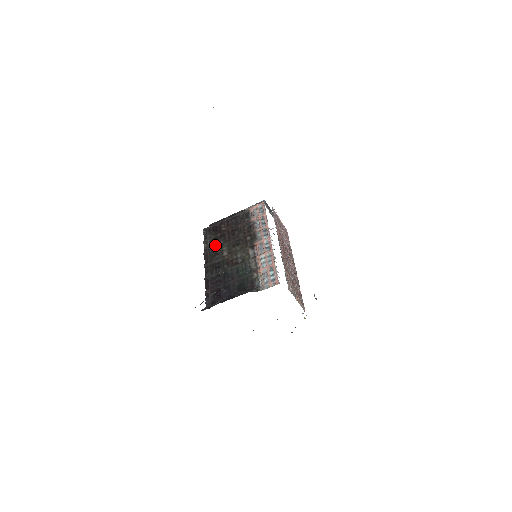
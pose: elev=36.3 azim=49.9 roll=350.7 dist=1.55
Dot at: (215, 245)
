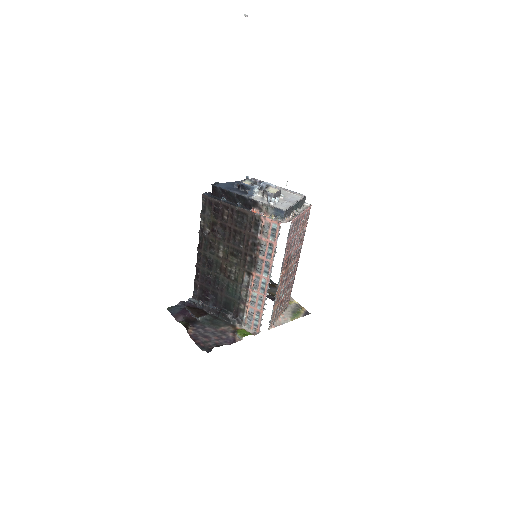
Dot at: (212, 234)
